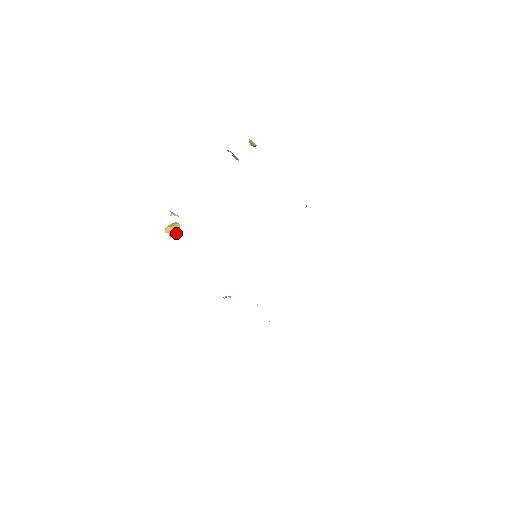
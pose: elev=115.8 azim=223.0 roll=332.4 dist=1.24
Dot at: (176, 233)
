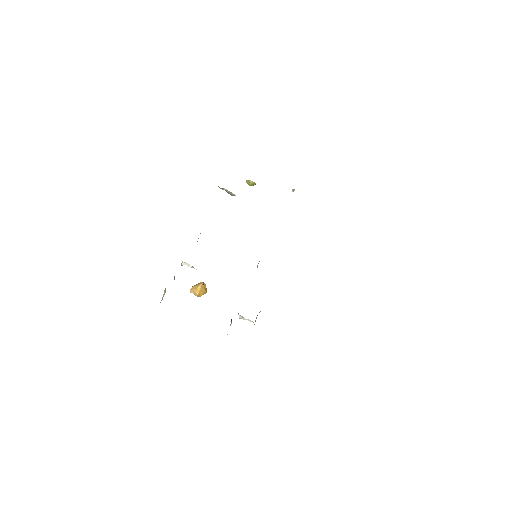
Dot at: (201, 290)
